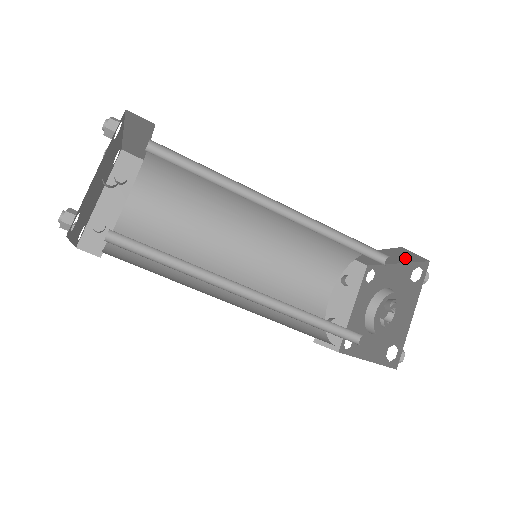
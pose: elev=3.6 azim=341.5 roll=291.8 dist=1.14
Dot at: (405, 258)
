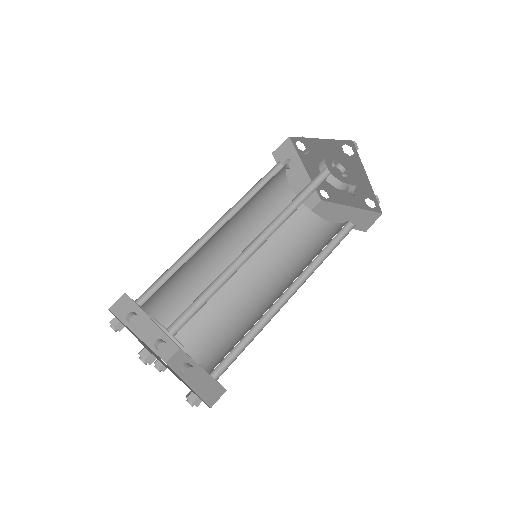
Dot at: occluded
